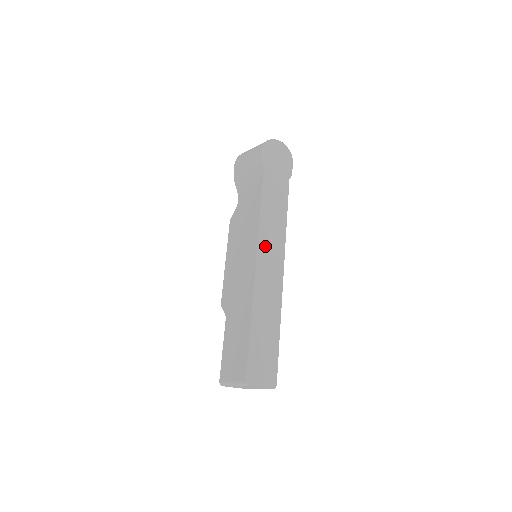
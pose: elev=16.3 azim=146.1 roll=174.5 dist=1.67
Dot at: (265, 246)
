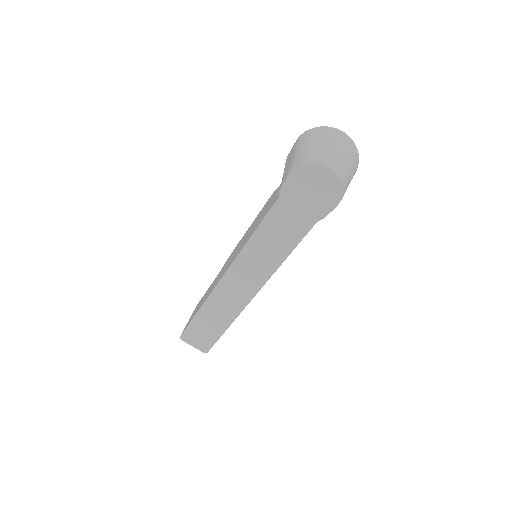
Dot at: (240, 270)
